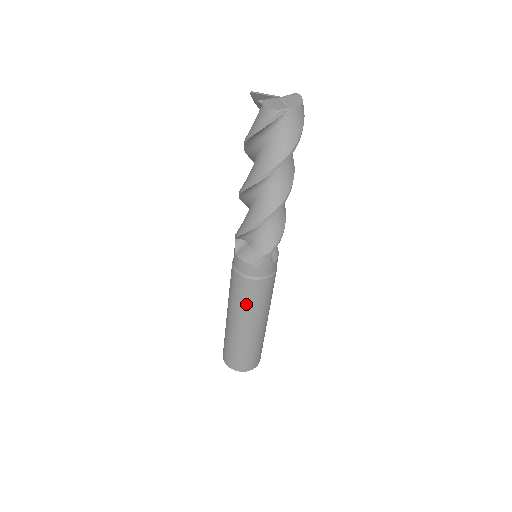
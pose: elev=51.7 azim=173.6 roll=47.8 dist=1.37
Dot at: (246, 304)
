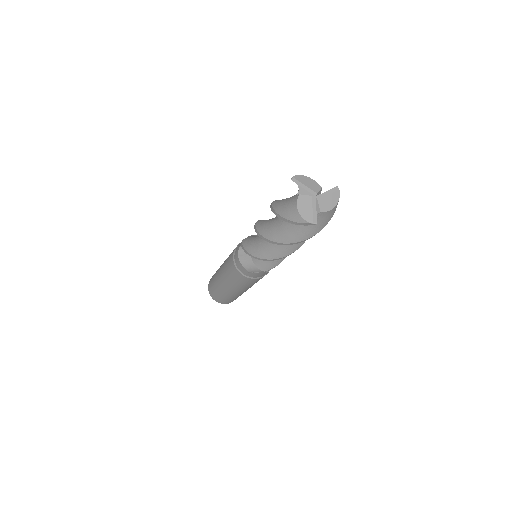
Dot at: (235, 283)
